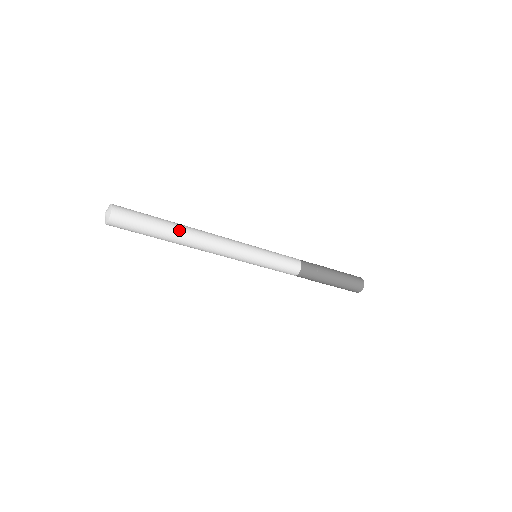
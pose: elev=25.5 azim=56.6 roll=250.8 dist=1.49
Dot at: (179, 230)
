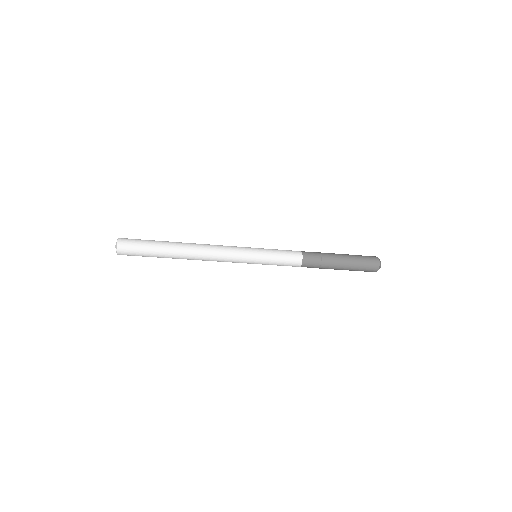
Dot at: (176, 252)
